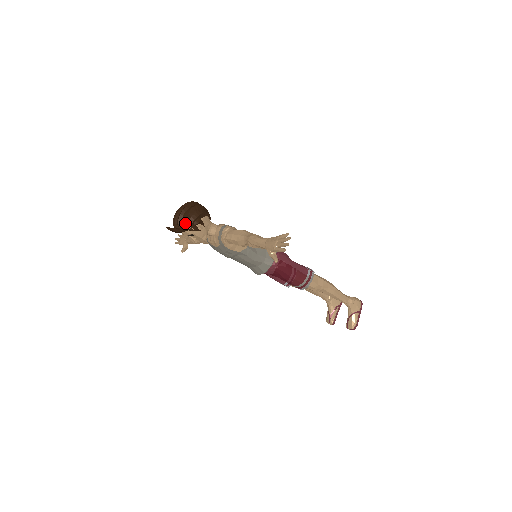
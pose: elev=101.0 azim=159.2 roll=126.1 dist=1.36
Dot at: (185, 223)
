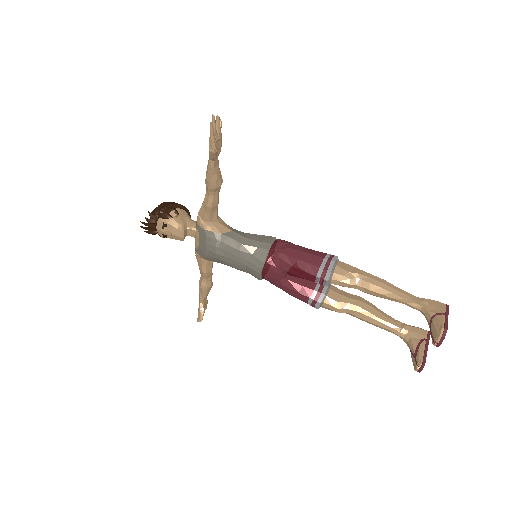
Dot at: (155, 210)
